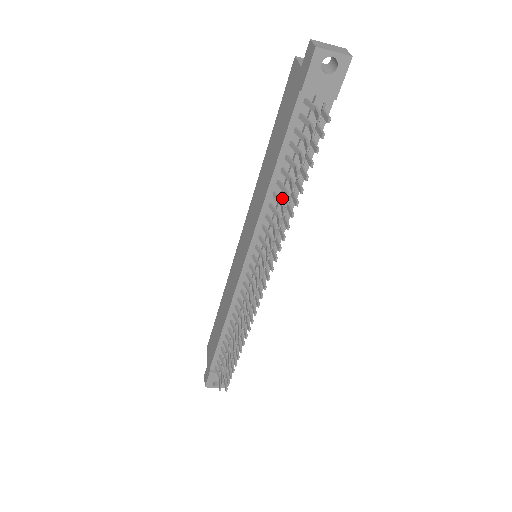
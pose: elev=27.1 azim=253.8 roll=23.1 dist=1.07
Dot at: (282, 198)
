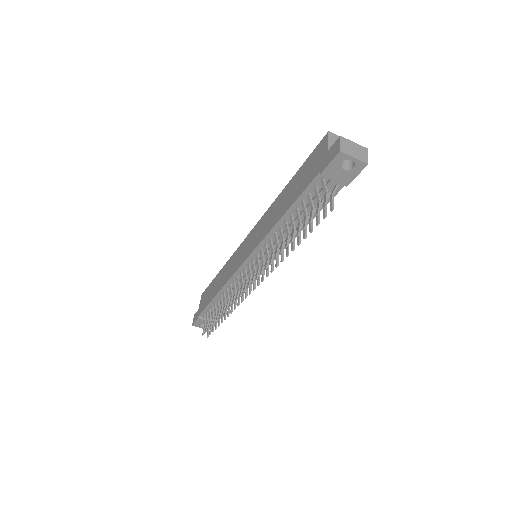
Dot at: (285, 233)
